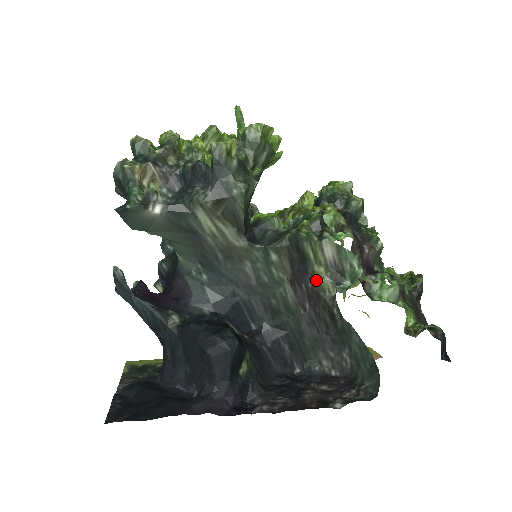
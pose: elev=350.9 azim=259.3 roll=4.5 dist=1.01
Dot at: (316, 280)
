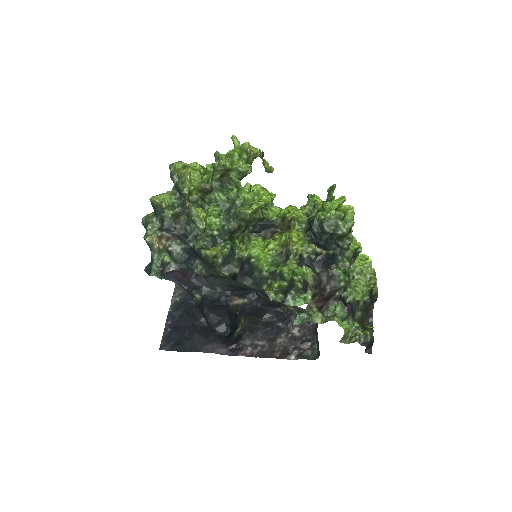
Dot at: (285, 305)
